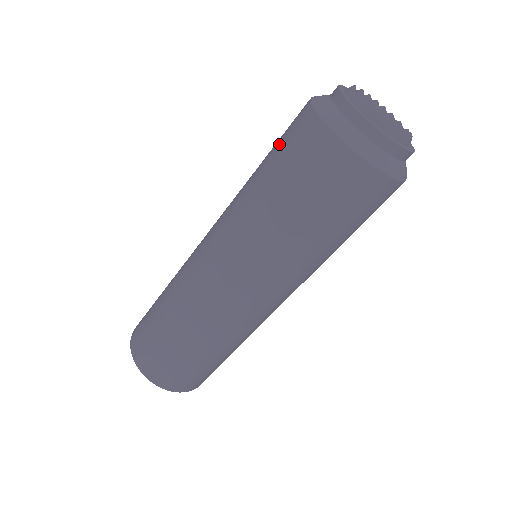
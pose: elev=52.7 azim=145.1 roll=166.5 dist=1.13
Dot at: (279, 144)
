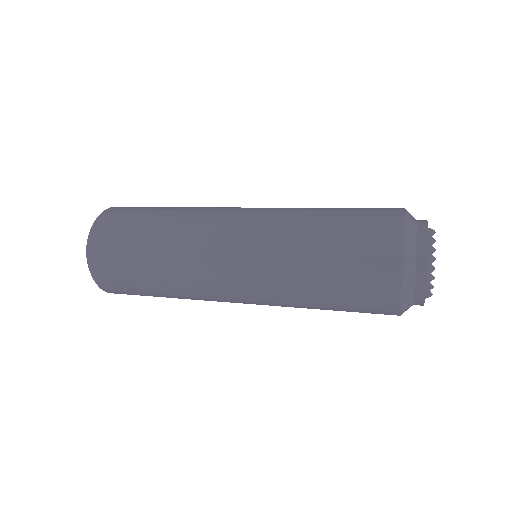
Dot at: (353, 277)
